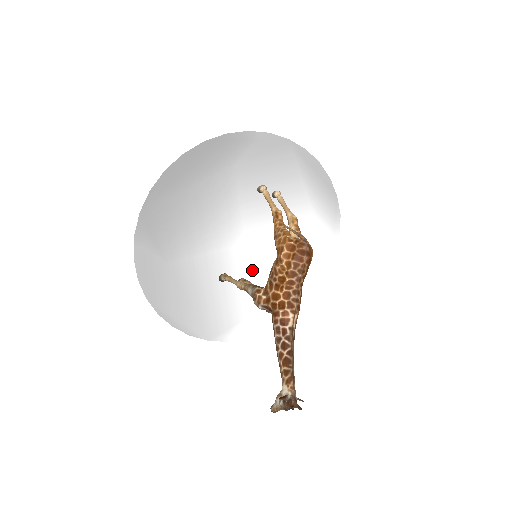
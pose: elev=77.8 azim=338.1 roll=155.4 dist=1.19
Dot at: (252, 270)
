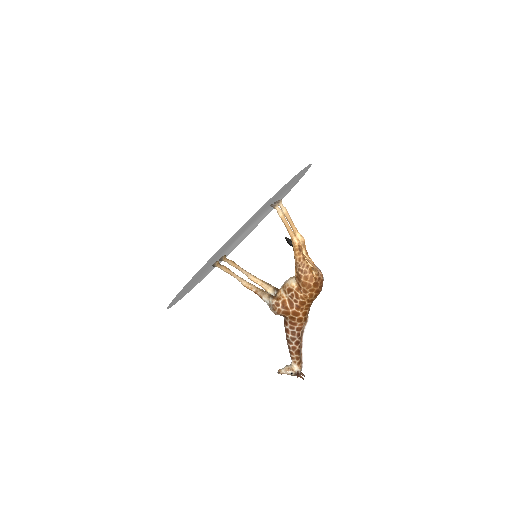
Dot at: (231, 247)
